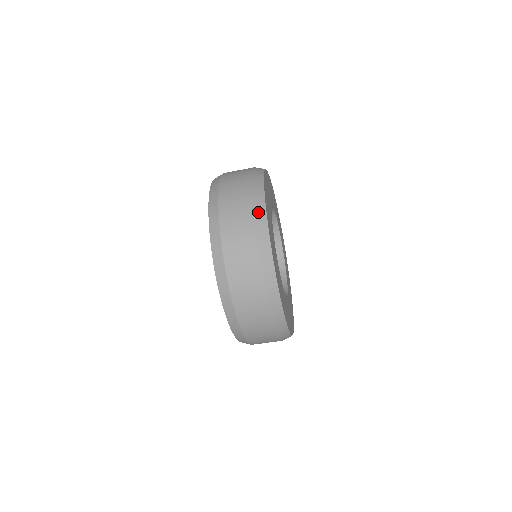
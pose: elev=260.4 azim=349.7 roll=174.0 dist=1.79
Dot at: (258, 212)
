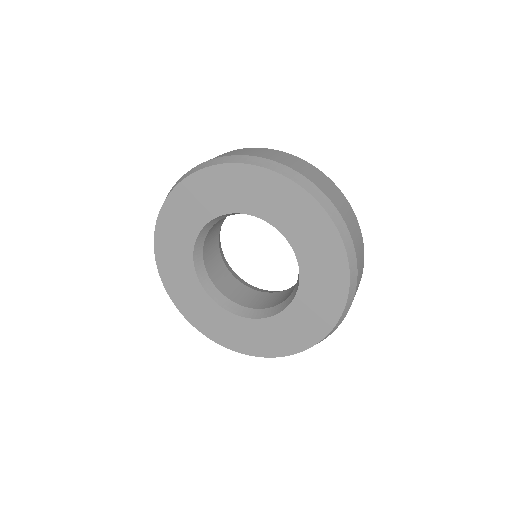
Dot at: occluded
